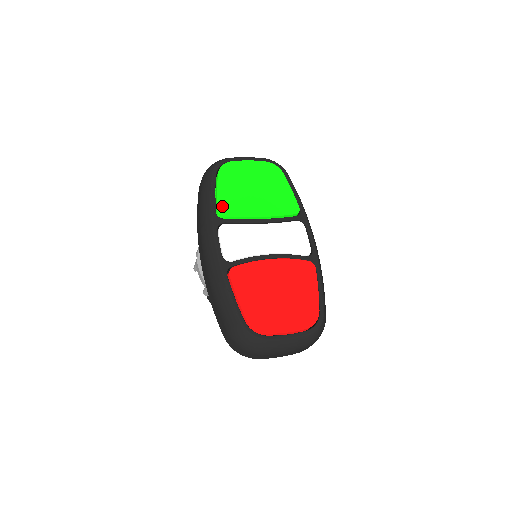
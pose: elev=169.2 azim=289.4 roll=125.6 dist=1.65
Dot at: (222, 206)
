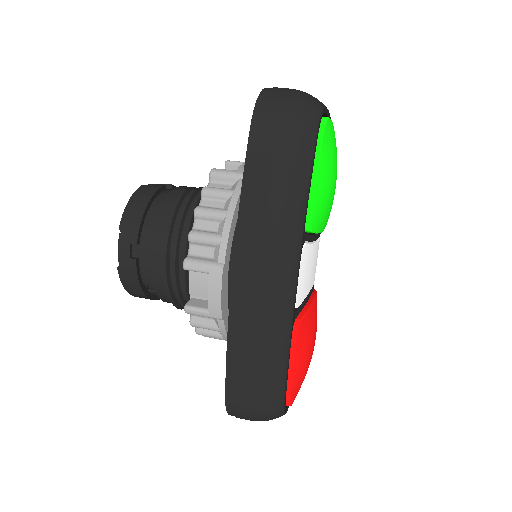
Dot at: (315, 213)
